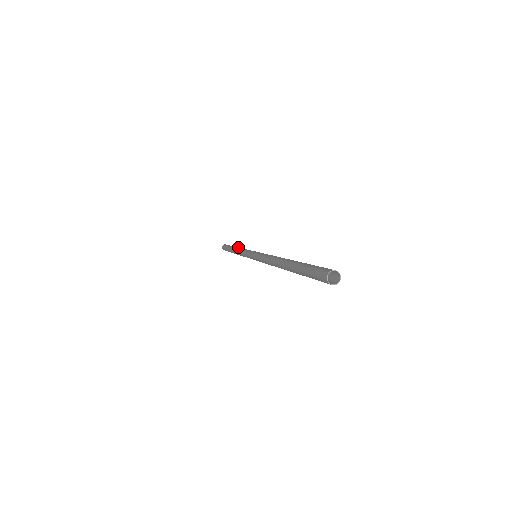
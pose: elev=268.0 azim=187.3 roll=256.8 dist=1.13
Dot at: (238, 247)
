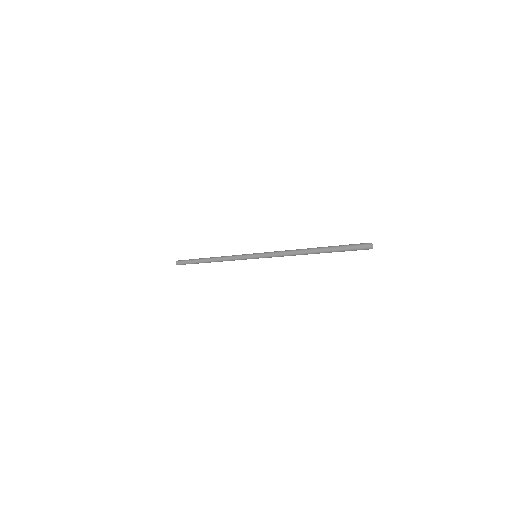
Dot at: (212, 259)
